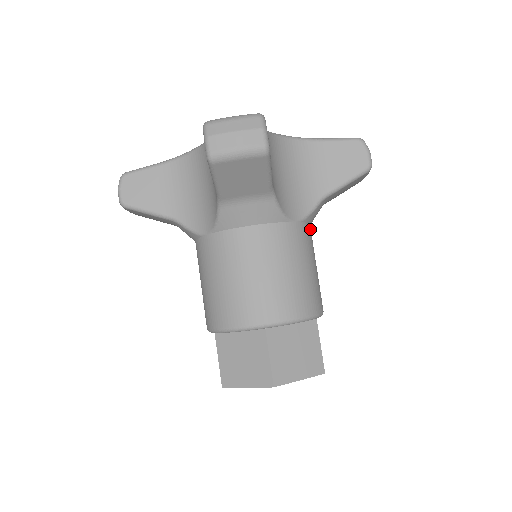
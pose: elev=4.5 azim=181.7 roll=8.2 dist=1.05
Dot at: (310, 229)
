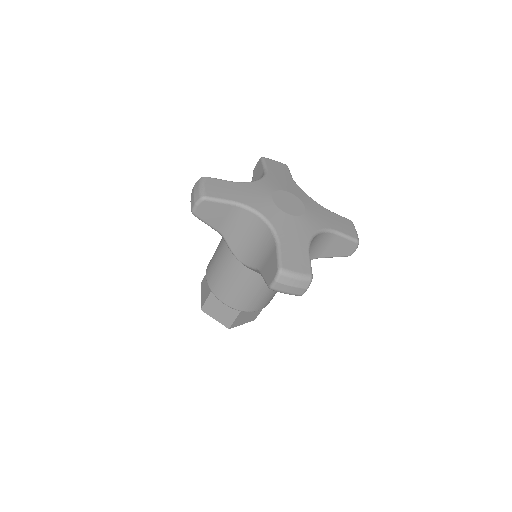
Dot at: occluded
